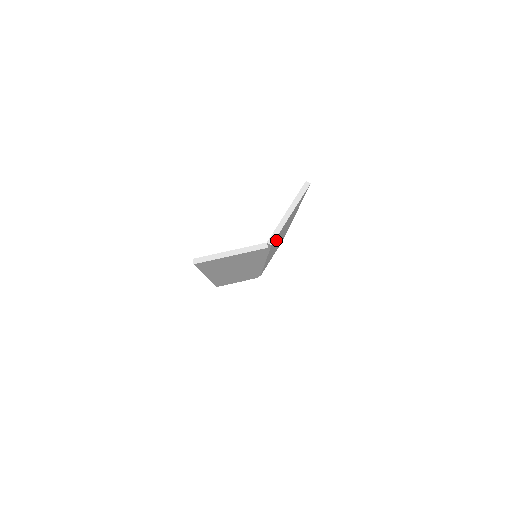
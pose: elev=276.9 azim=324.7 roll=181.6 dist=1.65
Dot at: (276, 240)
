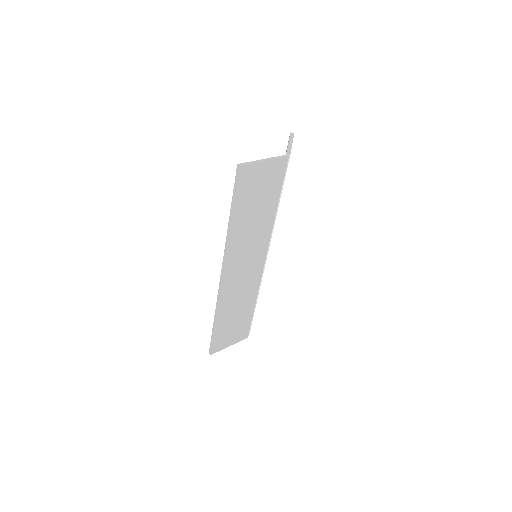
Dot at: occluded
